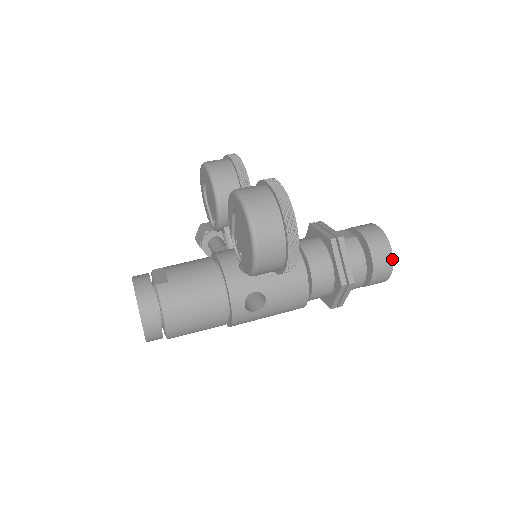
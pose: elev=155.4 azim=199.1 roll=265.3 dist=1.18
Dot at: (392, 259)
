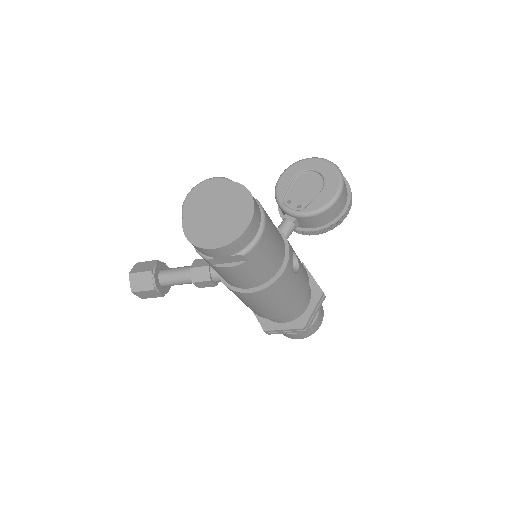
Dot at: occluded
